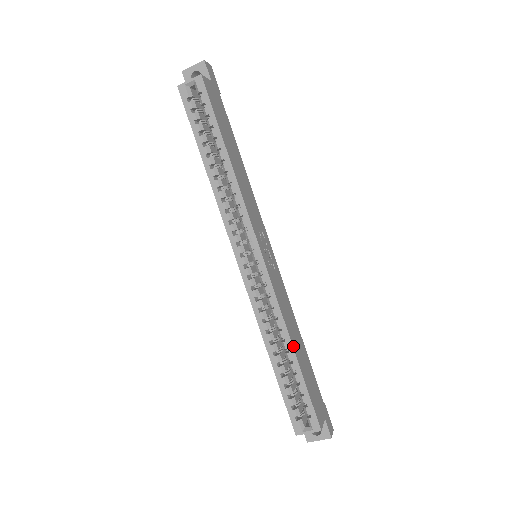
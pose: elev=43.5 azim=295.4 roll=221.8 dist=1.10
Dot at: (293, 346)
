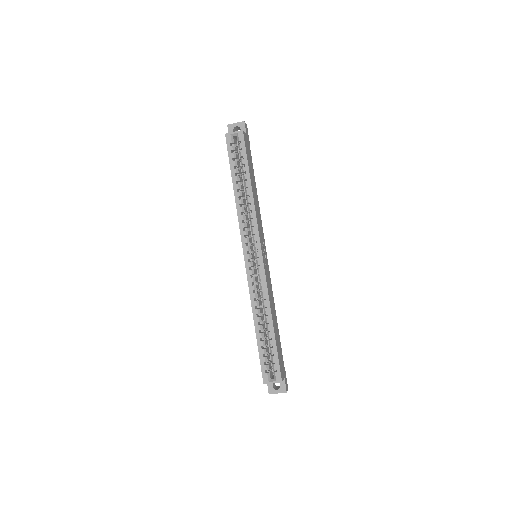
Dot at: (272, 320)
